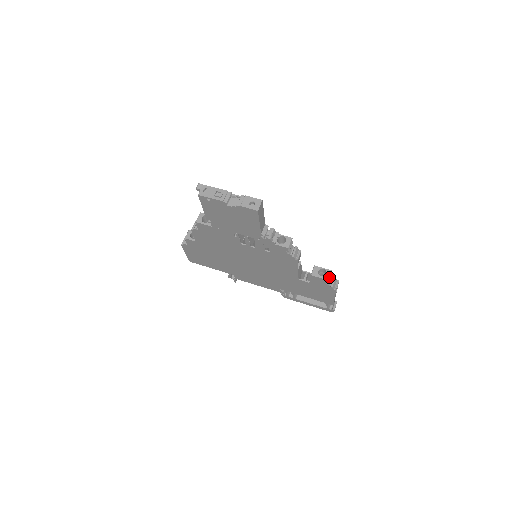
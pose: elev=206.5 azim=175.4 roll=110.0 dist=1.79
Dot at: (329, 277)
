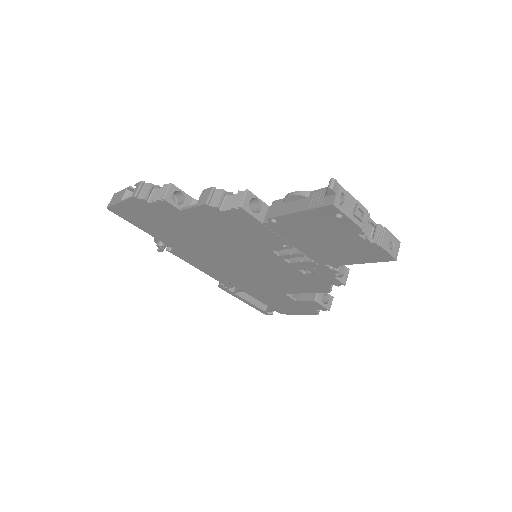
Dot at: occluded
